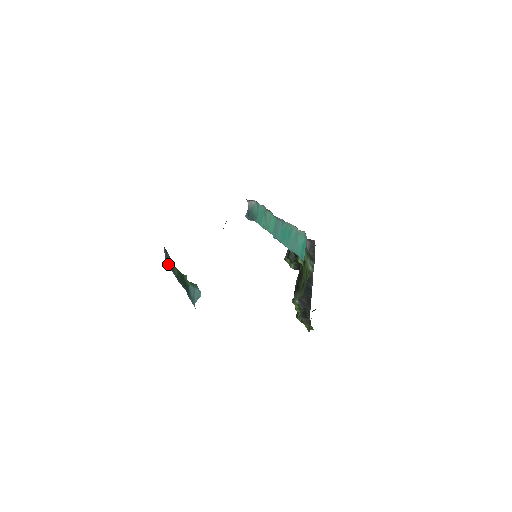
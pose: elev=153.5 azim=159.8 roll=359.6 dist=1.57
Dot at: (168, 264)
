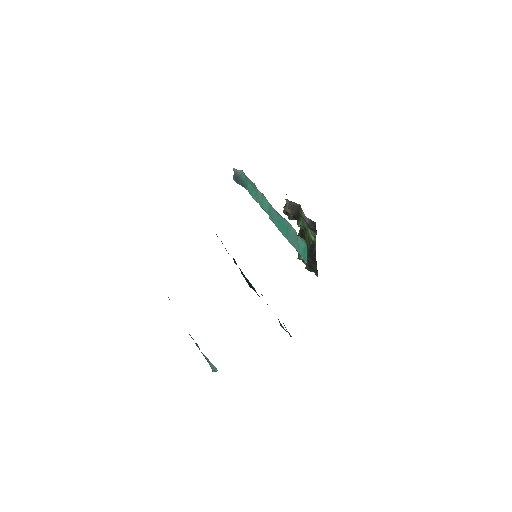
Dot at: occluded
